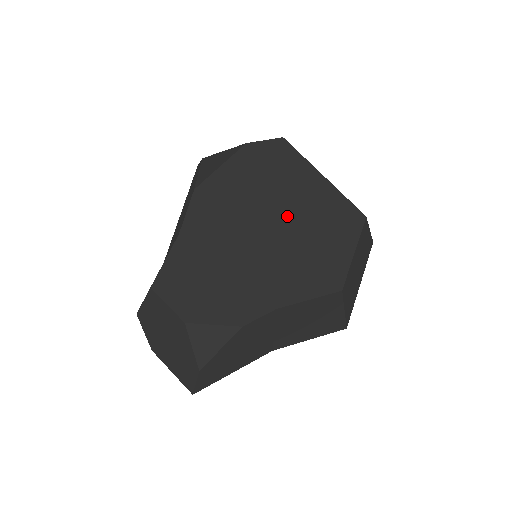
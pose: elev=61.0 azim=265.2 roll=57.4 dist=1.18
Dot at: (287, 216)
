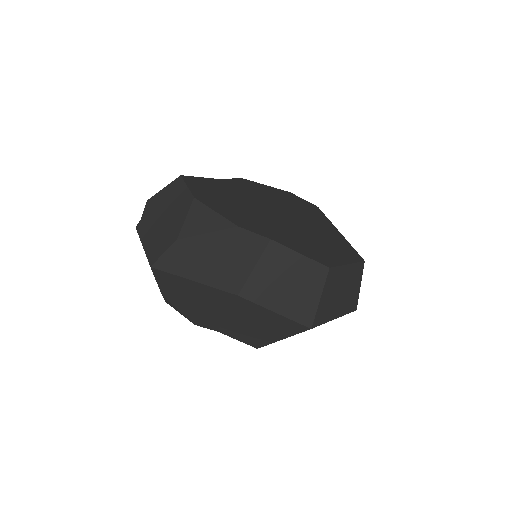
Dot at: (303, 224)
